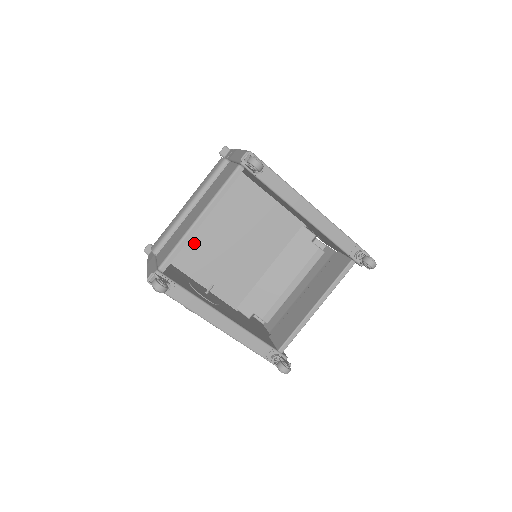
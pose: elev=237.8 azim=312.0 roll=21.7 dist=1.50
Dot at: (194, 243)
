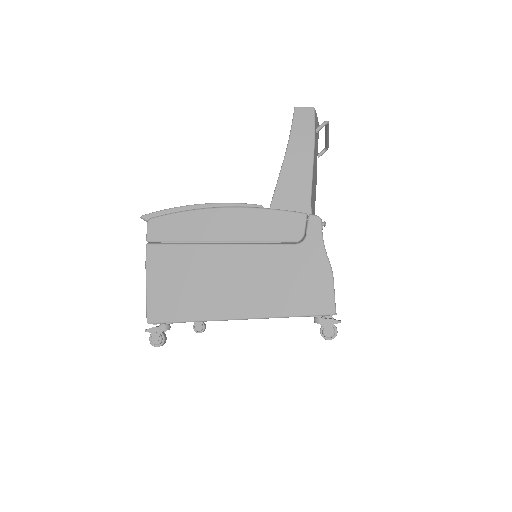
Dot at: occluded
